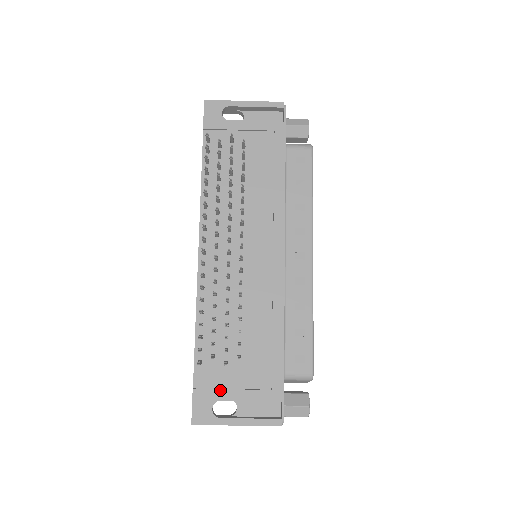
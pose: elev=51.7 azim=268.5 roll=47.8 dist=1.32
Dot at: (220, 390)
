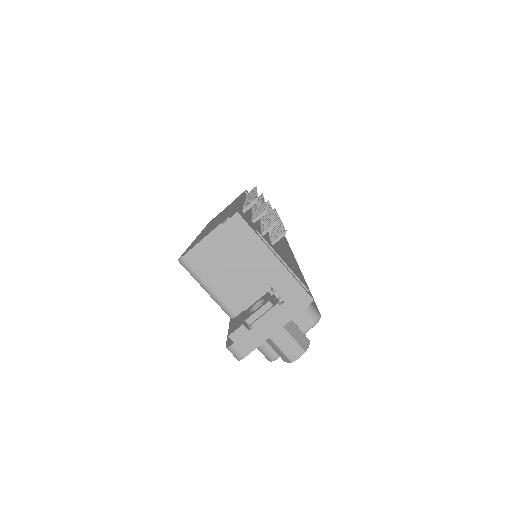
Dot at: occluded
